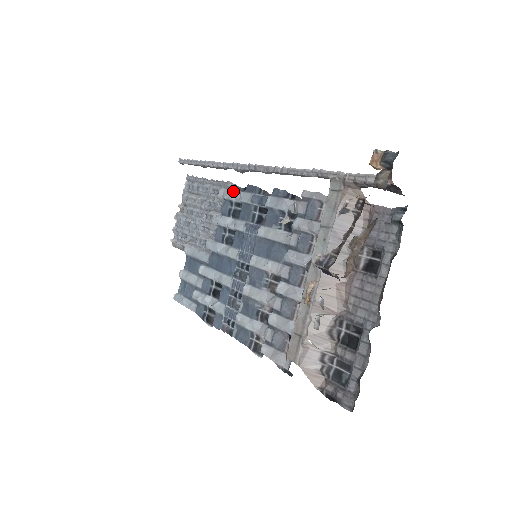
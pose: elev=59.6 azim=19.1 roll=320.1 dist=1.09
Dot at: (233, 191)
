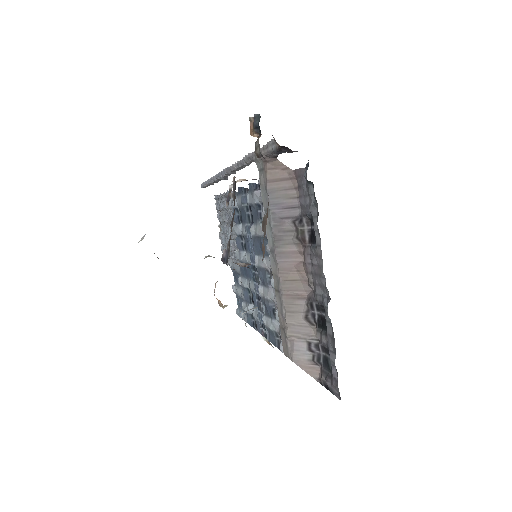
Dot at: occluded
